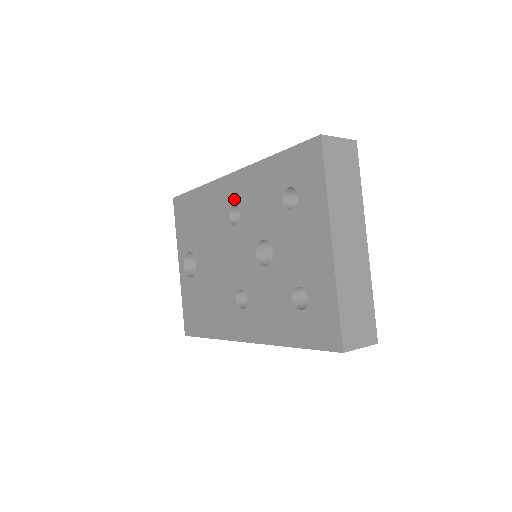
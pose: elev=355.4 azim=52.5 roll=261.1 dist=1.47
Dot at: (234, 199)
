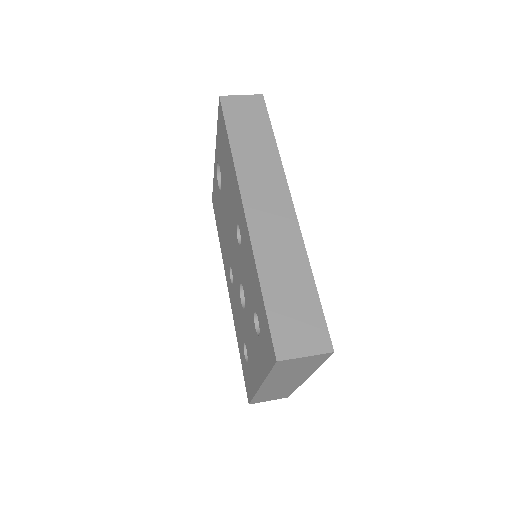
Dot at: (240, 228)
